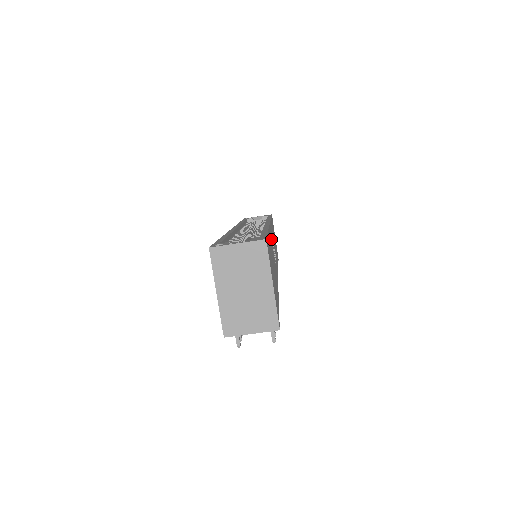
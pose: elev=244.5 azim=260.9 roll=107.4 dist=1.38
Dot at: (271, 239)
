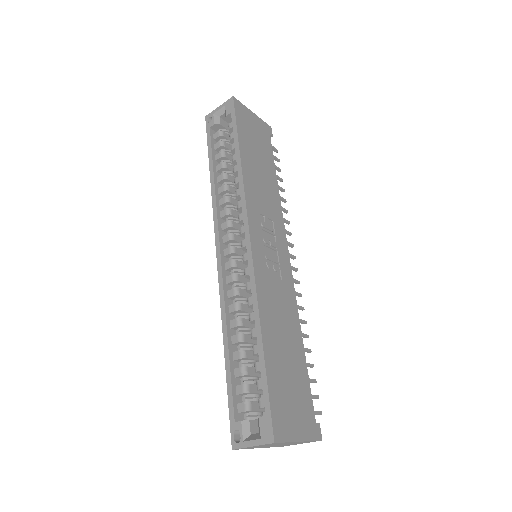
Dot at: (265, 286)
